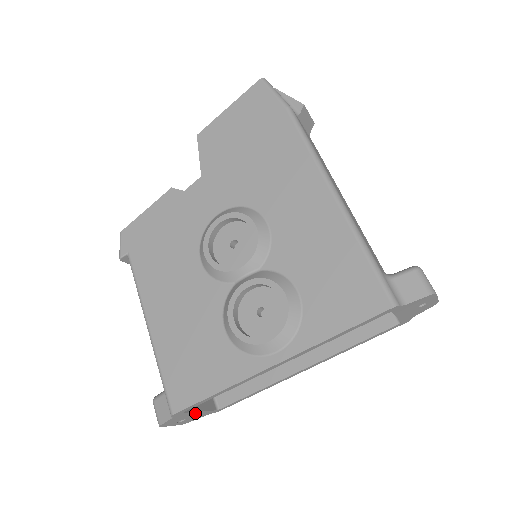
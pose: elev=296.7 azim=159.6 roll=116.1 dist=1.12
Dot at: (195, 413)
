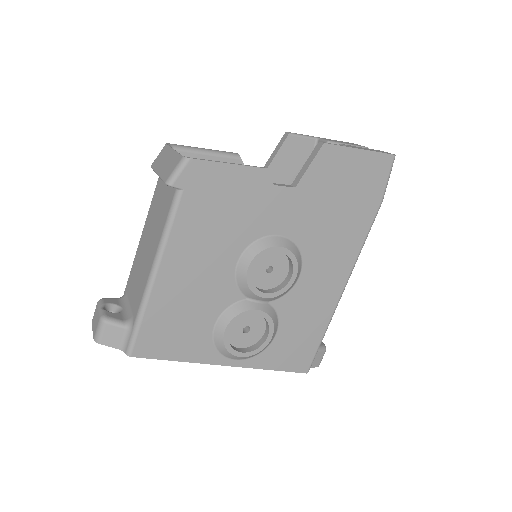
Dot at: occluded
